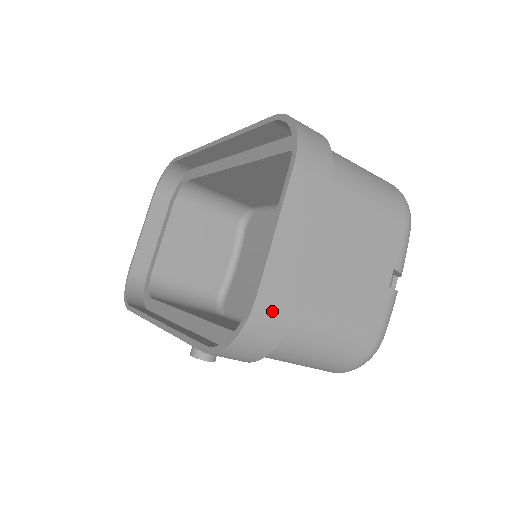
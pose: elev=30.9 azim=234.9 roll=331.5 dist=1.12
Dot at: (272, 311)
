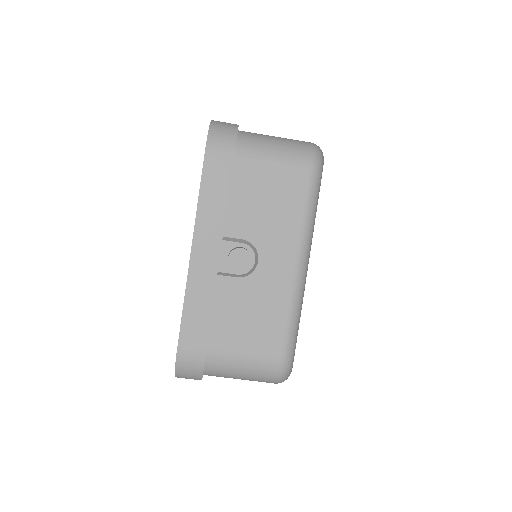
Dot at: occluded
